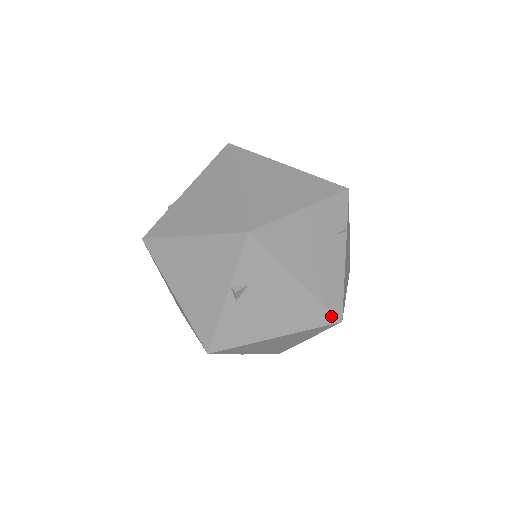
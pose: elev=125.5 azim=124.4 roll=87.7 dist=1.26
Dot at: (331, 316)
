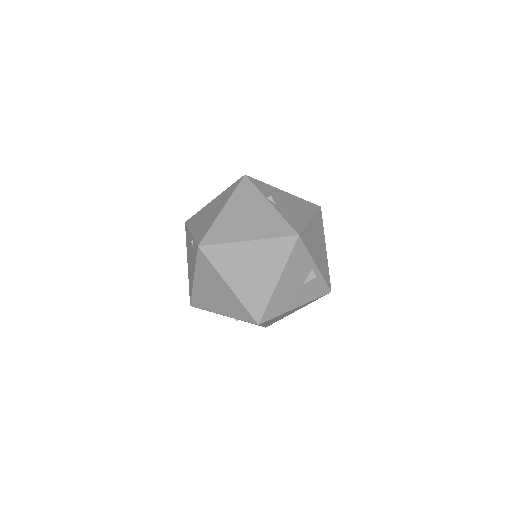
Dot at: (314, 205)
